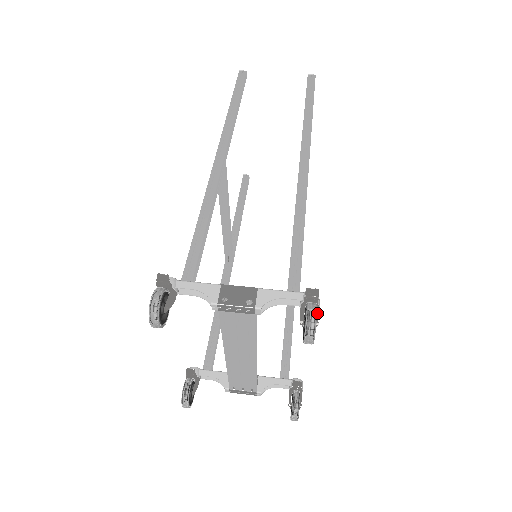
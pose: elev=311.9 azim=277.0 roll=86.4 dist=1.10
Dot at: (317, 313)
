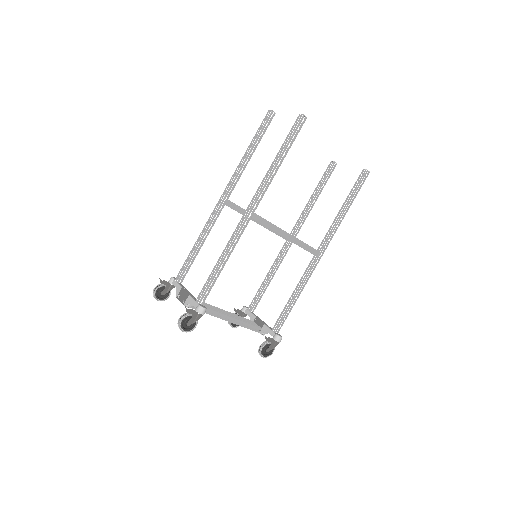
Dot at: (197, 318)
